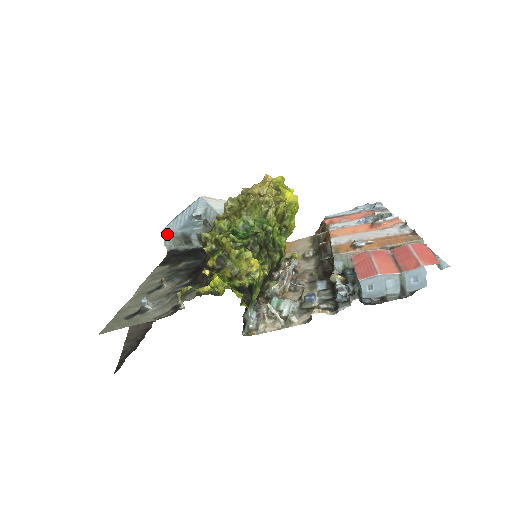
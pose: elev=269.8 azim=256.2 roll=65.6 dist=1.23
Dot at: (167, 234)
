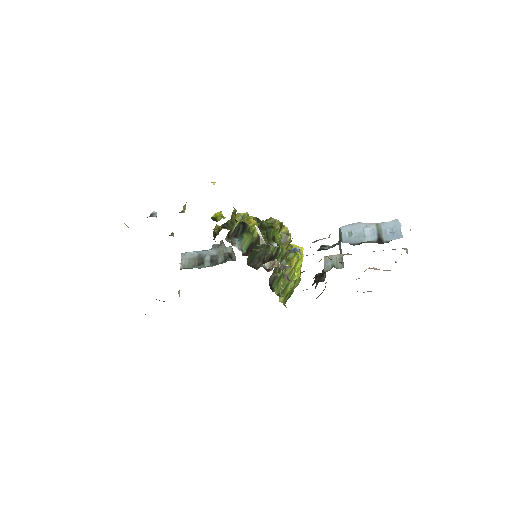
Dot at: (186, 255)
